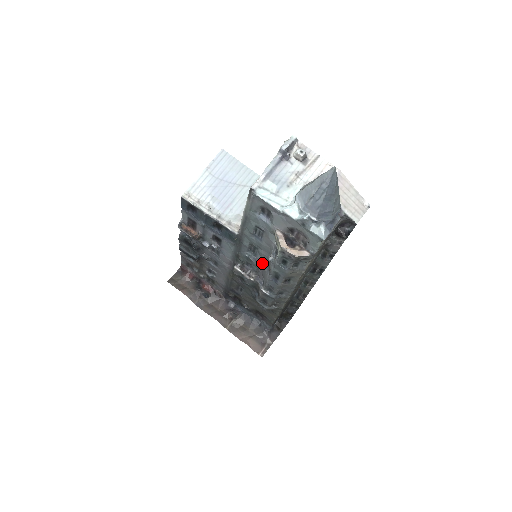
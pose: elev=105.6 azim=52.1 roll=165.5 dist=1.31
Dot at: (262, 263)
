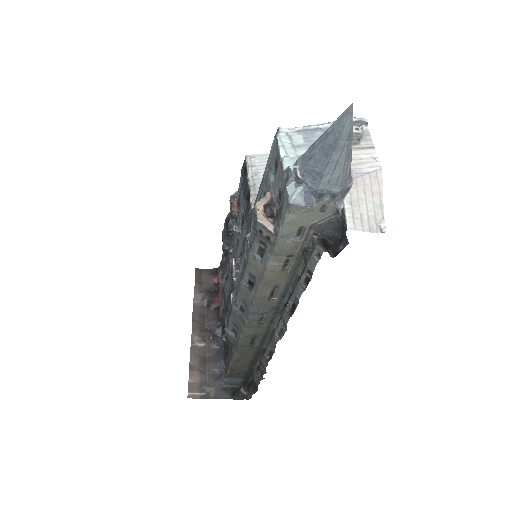
Dot at: occluded
